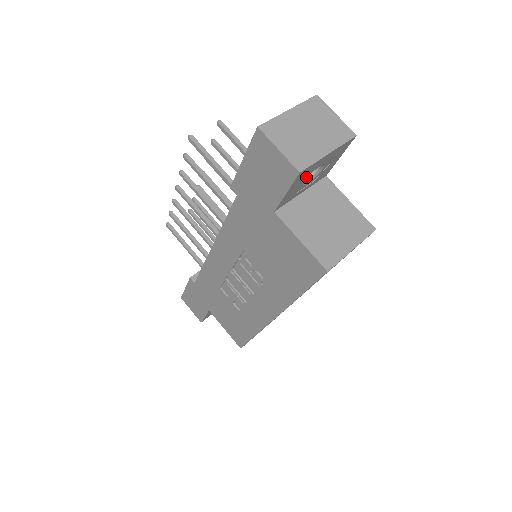
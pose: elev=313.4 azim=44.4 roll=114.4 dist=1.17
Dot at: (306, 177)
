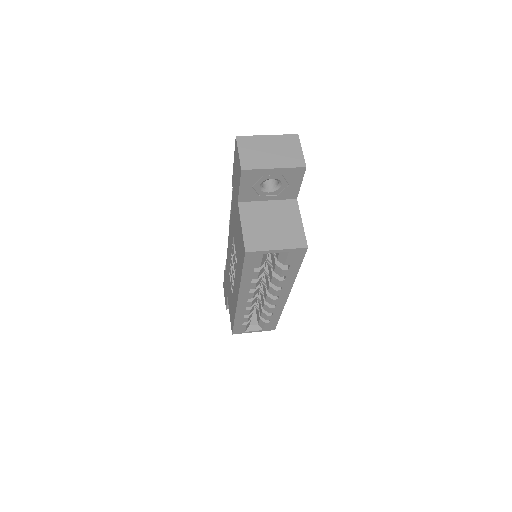
Dot at: (260, 182)
